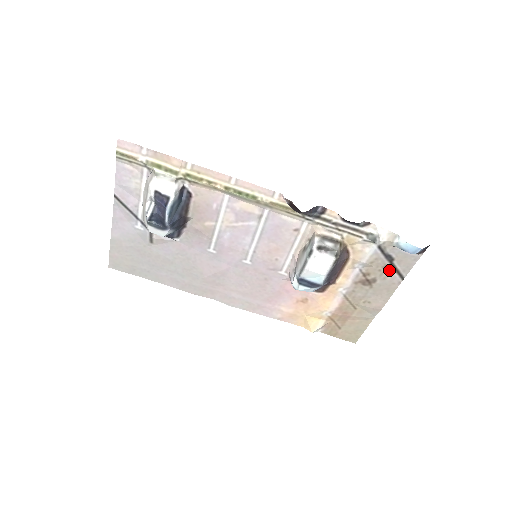
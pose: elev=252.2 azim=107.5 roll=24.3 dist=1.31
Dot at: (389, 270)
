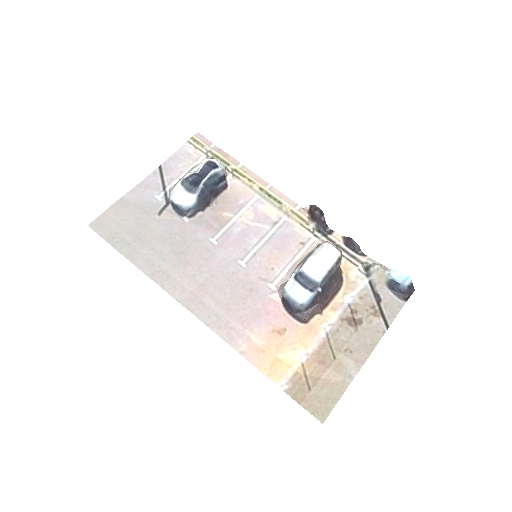
Dot at: (376, 313)
